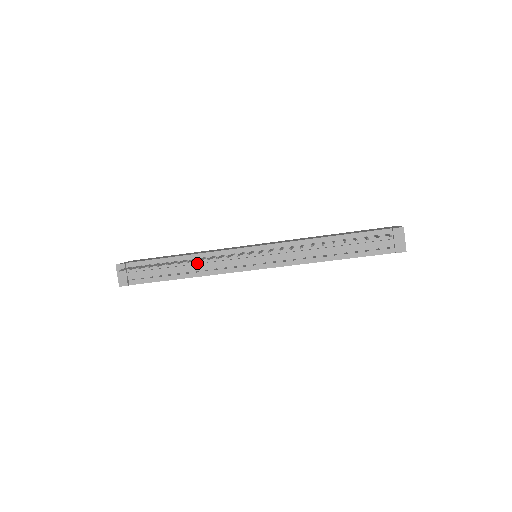
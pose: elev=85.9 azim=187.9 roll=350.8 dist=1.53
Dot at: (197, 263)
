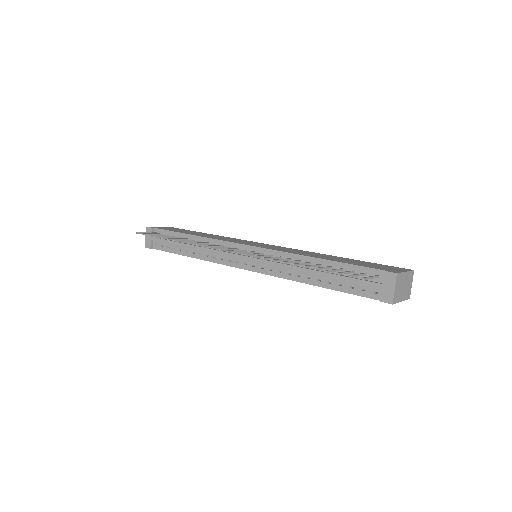
Dot at: (202, 246)
